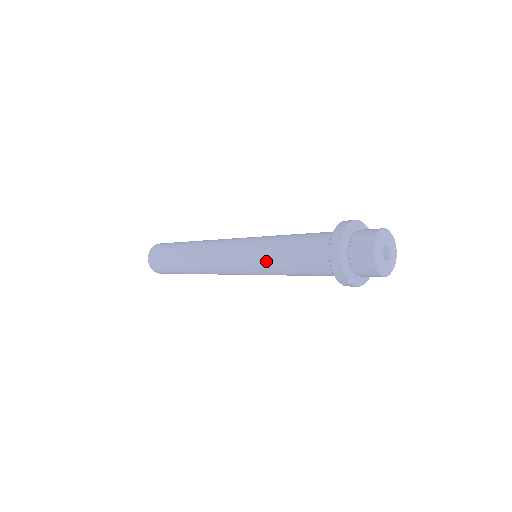
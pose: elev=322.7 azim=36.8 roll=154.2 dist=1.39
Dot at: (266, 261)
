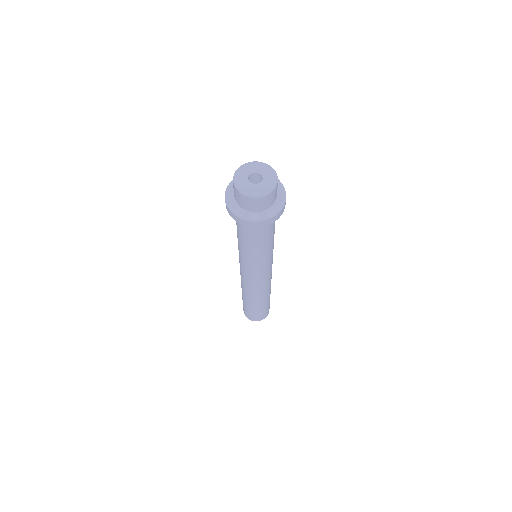
Dot at: occluded
